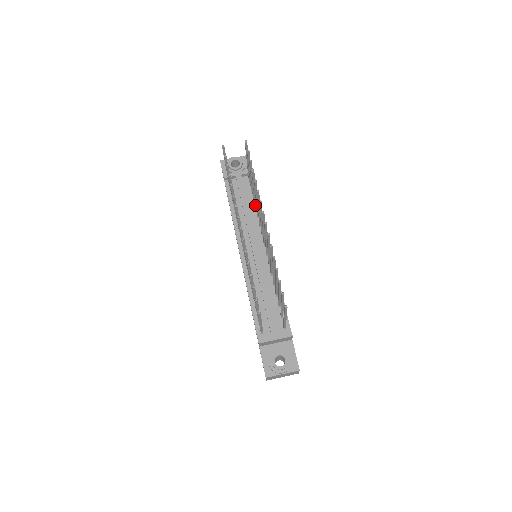
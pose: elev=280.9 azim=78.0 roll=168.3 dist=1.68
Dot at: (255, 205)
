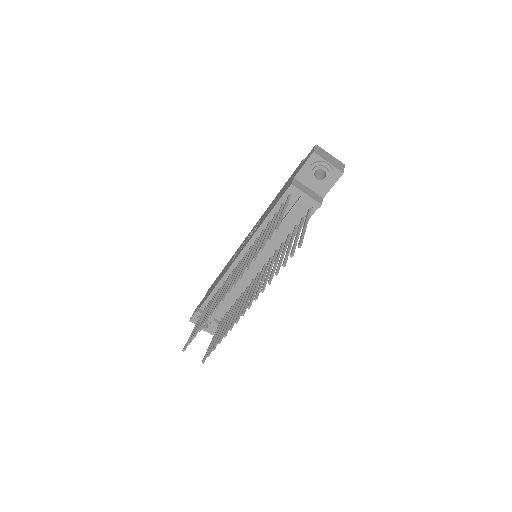
Dot at: (287, 237)
